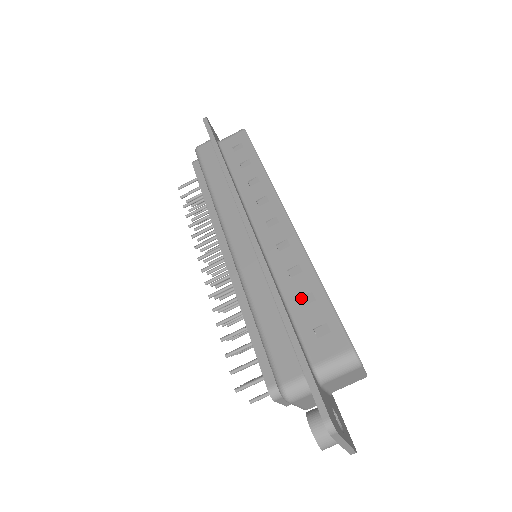
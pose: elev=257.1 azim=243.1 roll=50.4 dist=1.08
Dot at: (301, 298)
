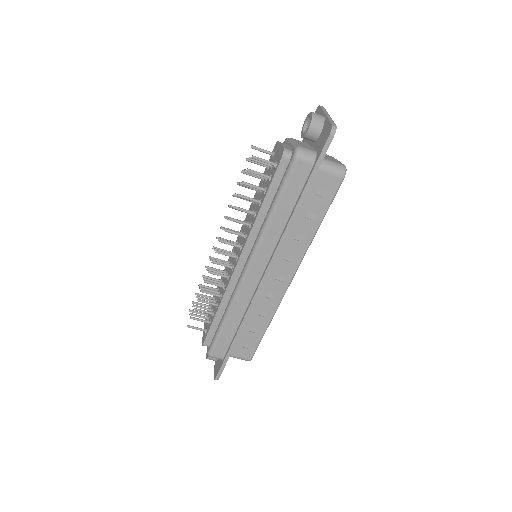
Dot at: (252, 326)
